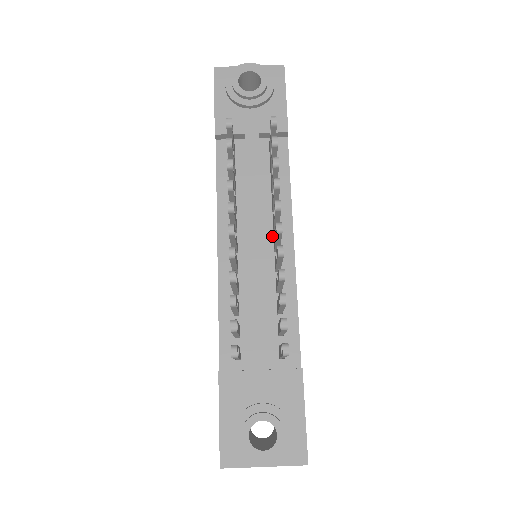
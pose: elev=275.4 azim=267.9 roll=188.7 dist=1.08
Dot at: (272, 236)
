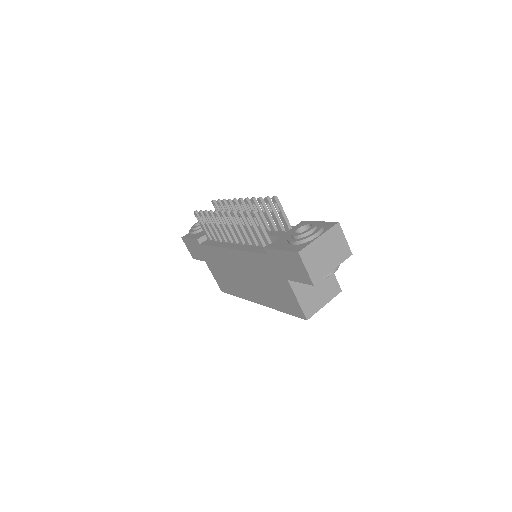
Dot at: occluded
